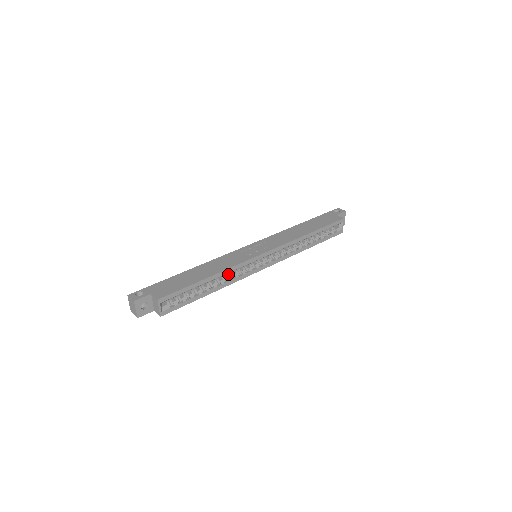
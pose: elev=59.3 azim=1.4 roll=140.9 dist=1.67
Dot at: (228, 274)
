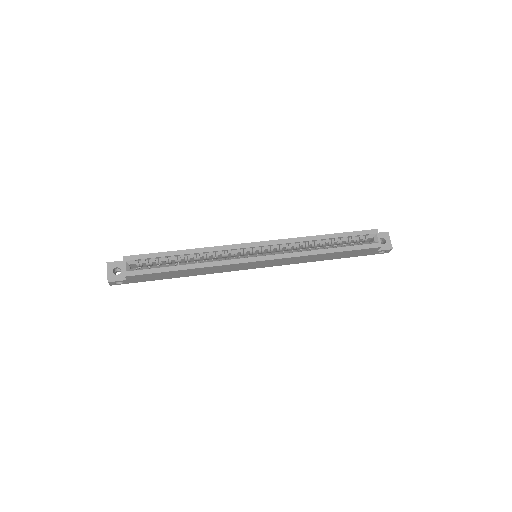
Dot at: (213, 259)
